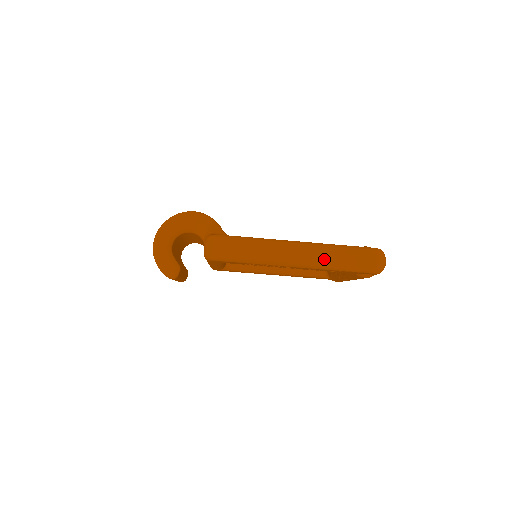
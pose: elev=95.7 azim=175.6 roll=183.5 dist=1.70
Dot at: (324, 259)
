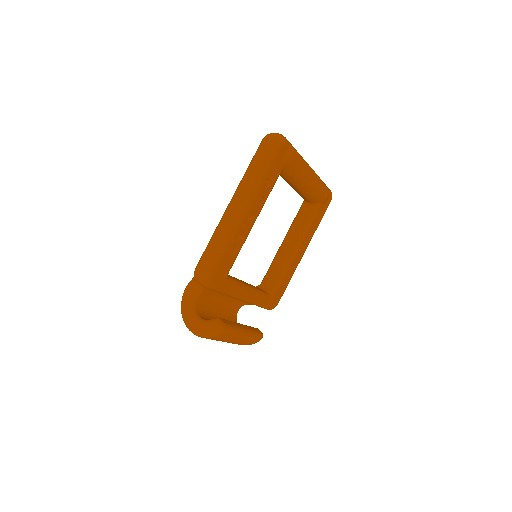
Dot at: (249, 184)
